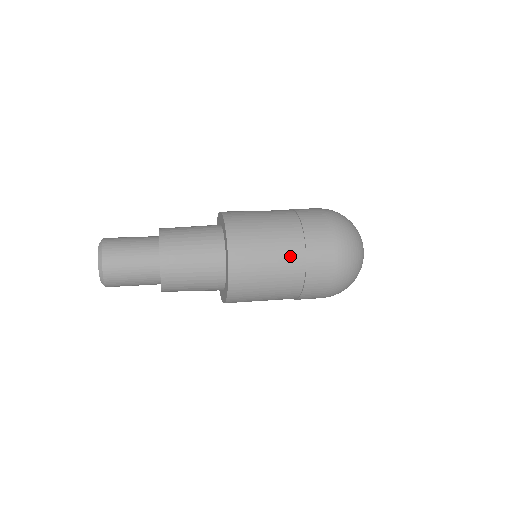
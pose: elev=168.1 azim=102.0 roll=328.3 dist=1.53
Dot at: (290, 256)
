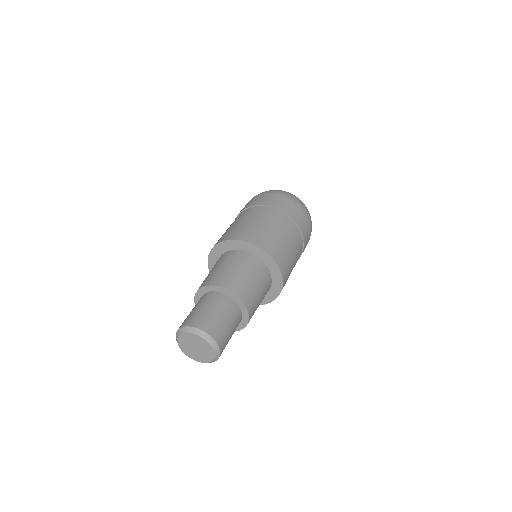
Dot at: occluded
